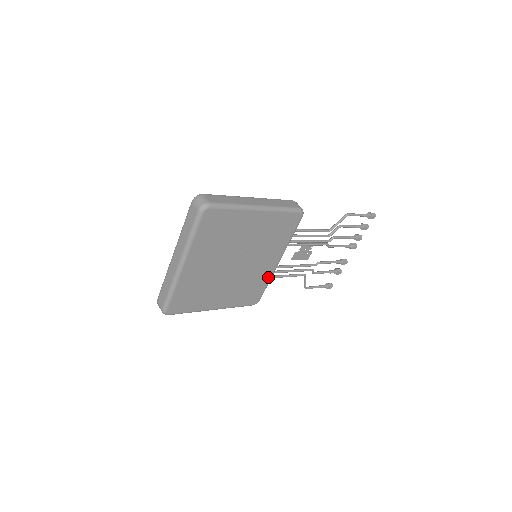
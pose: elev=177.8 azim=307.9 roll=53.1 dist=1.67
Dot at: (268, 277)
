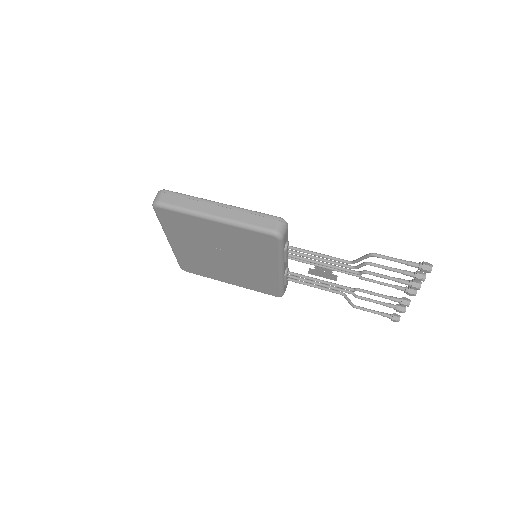
Dot at: (276, 280)
